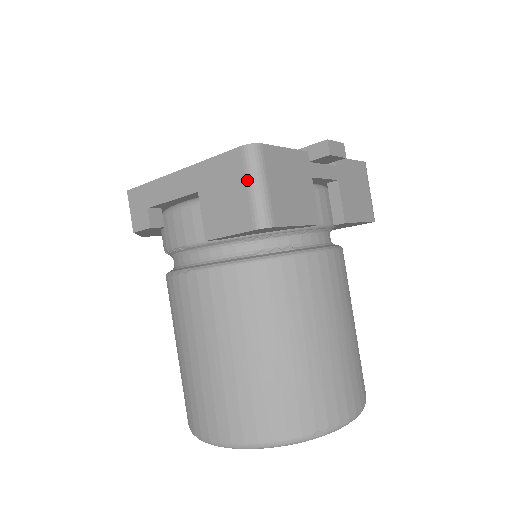
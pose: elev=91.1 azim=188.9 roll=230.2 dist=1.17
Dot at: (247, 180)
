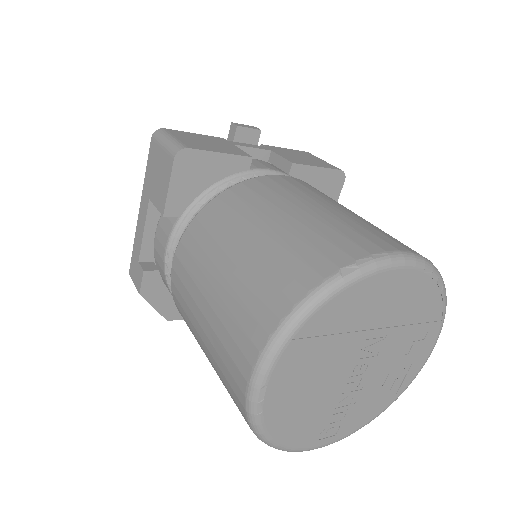
Dot at: (160, 145)
